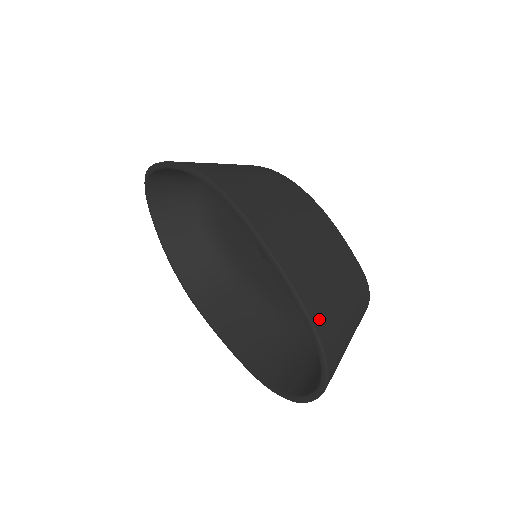
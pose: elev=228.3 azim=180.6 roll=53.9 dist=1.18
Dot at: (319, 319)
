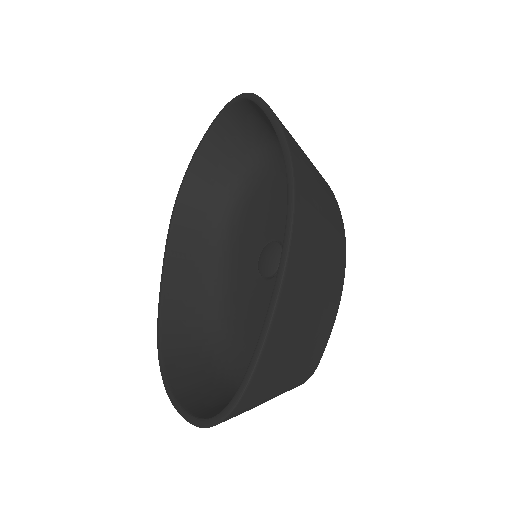
Dot at: (254, 386)
